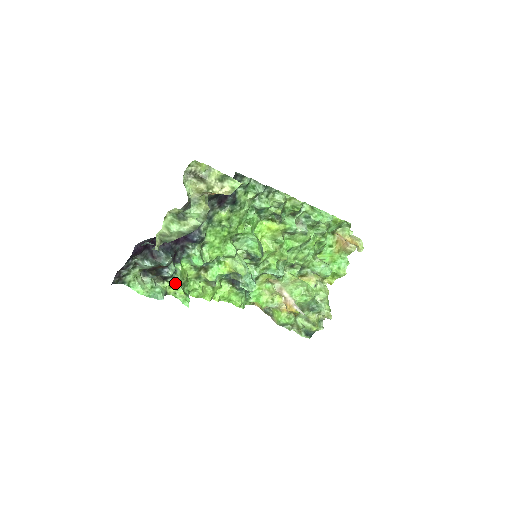
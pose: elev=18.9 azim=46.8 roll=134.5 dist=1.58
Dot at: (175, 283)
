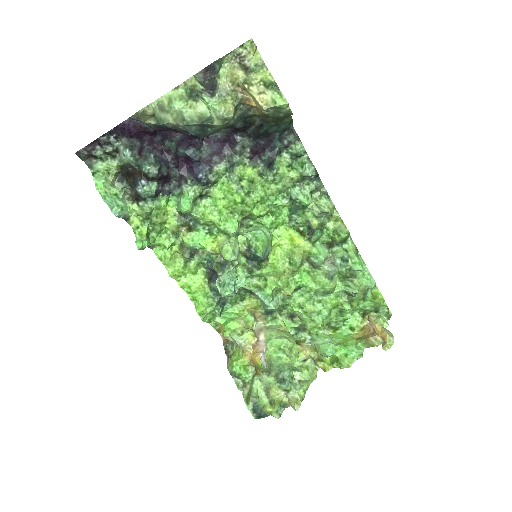
Dot at: (144, 210)
